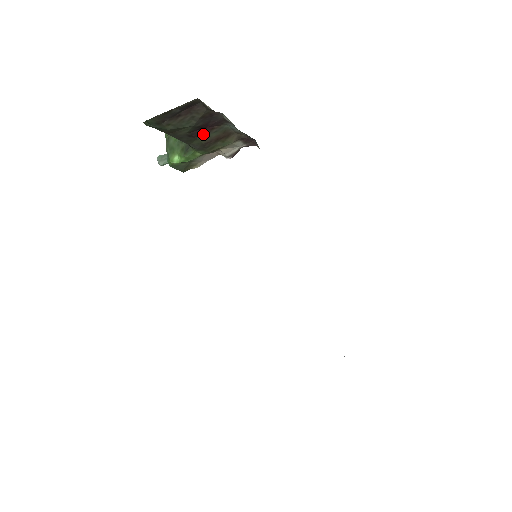
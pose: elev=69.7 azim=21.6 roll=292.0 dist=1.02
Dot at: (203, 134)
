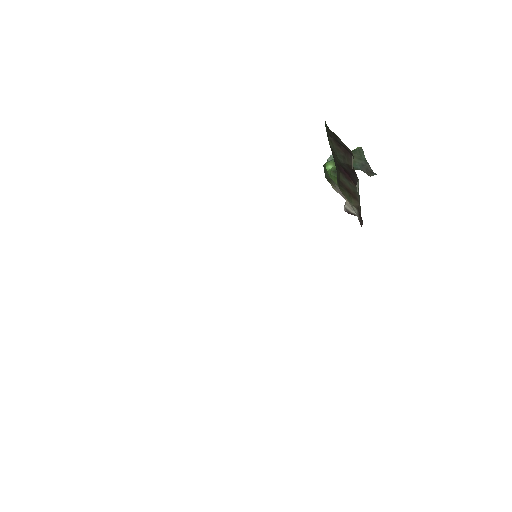
Dot at: (344, 175)
